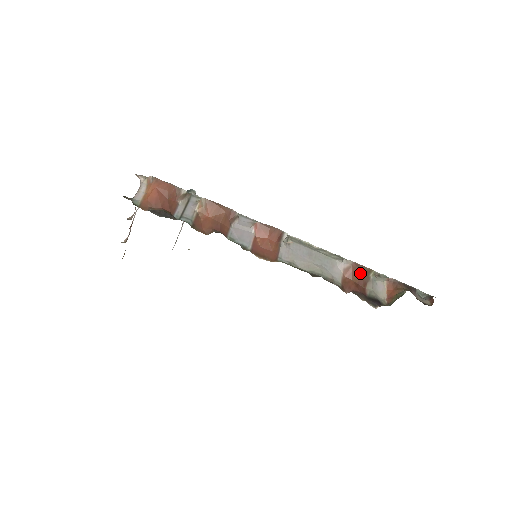
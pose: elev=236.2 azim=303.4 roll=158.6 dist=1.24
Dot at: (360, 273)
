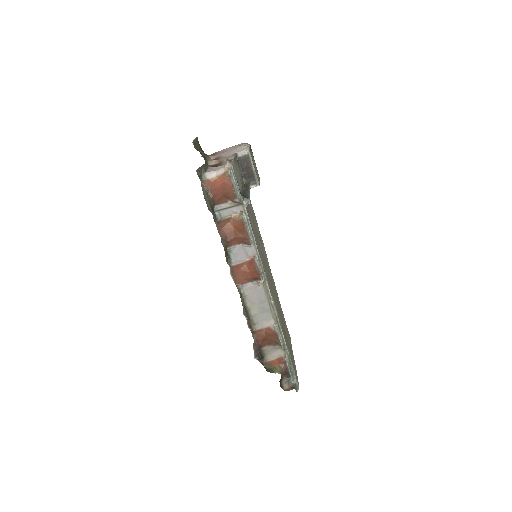
Dot at: (273, 339)
